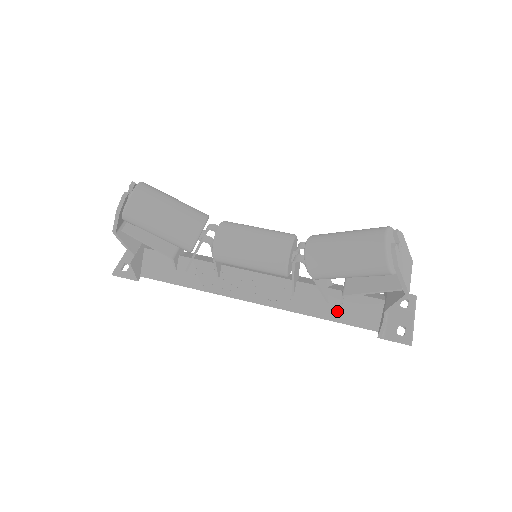
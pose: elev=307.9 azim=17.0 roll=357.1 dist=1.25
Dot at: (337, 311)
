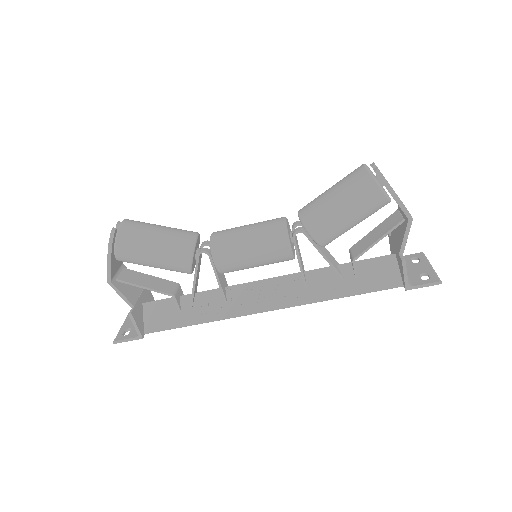
Dot at: (355, 283)
